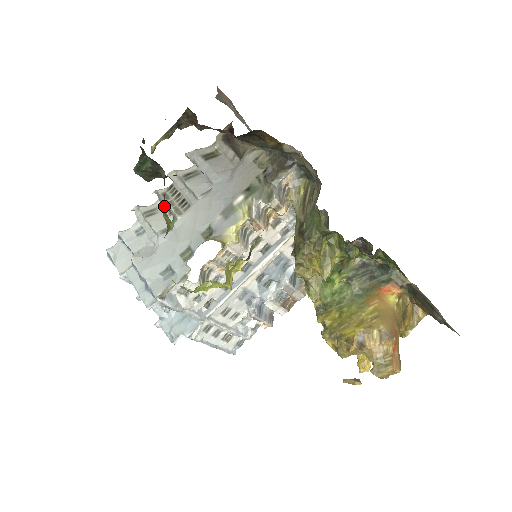
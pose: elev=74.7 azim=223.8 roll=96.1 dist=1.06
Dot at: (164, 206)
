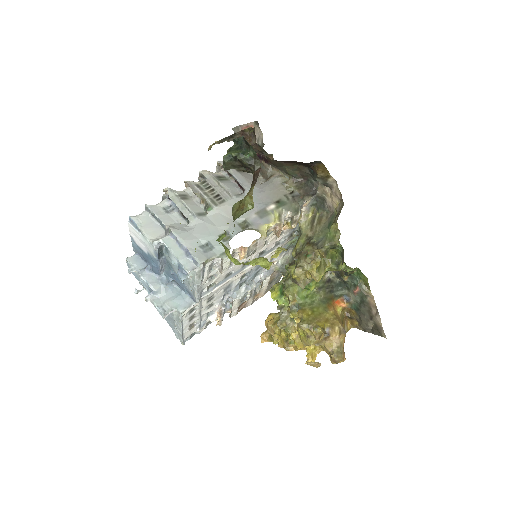
Dot at: (197, 195)
